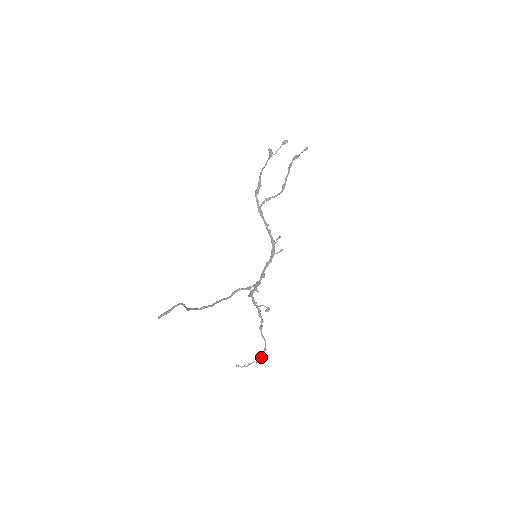
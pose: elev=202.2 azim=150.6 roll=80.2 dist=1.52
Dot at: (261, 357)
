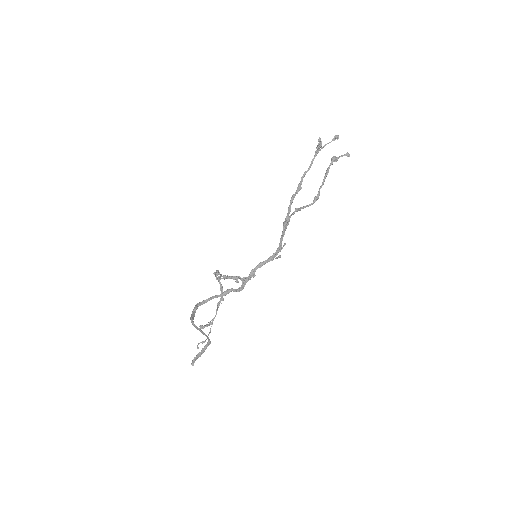
Dot at: (207, 326)
